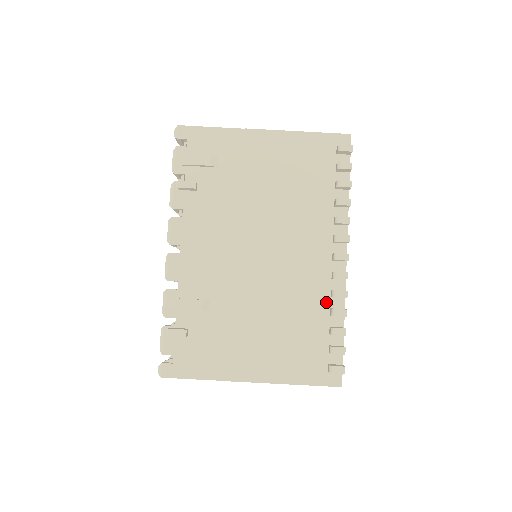
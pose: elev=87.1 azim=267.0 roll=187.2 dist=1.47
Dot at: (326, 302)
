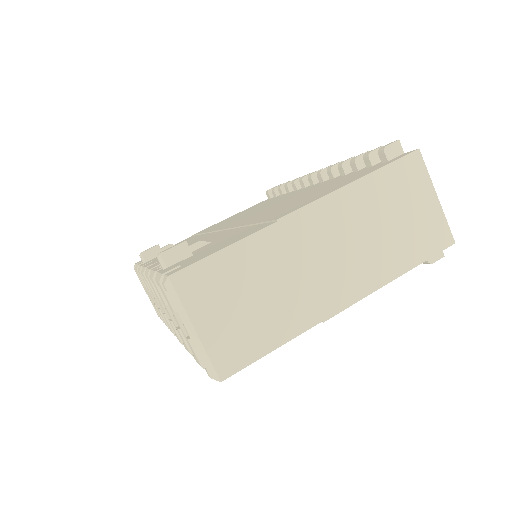
Dot at: occluded
